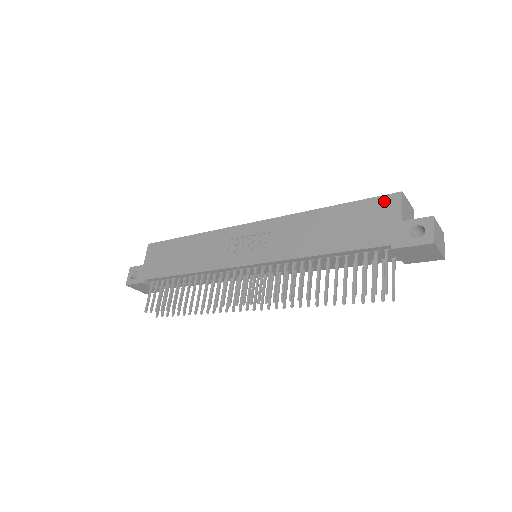
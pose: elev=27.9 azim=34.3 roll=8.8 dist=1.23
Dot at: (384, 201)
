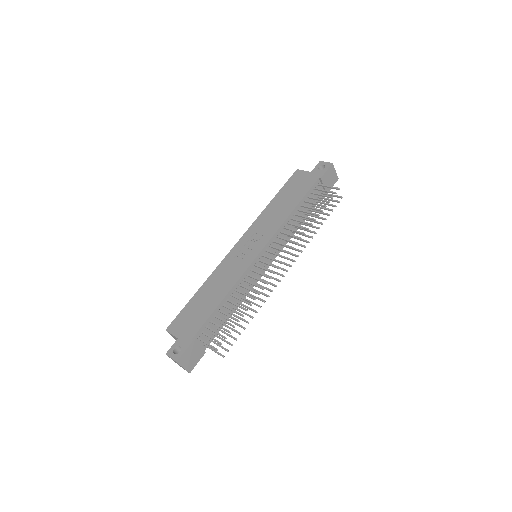
Dot at: (294, 176)
